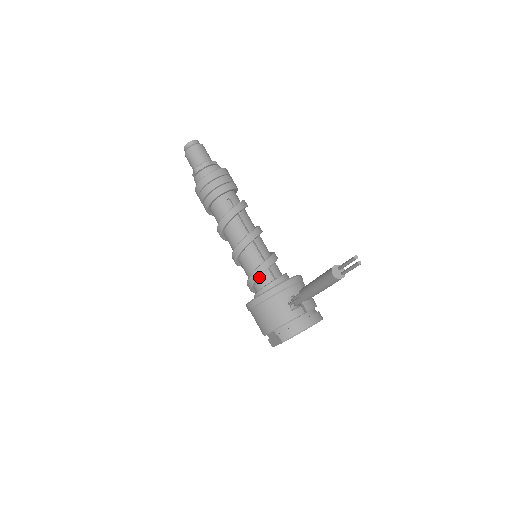
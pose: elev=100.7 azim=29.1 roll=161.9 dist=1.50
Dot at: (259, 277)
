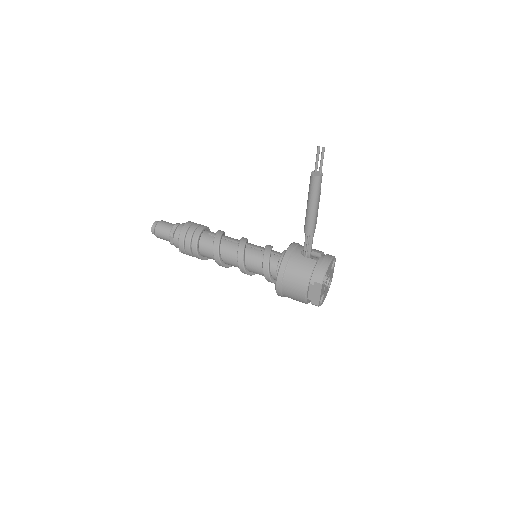
Dot at: (269, 261)
